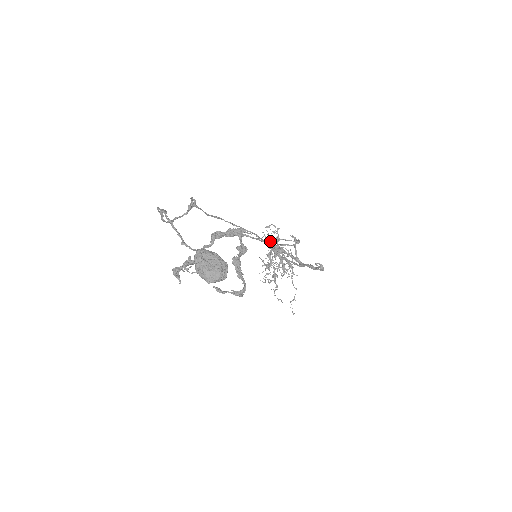
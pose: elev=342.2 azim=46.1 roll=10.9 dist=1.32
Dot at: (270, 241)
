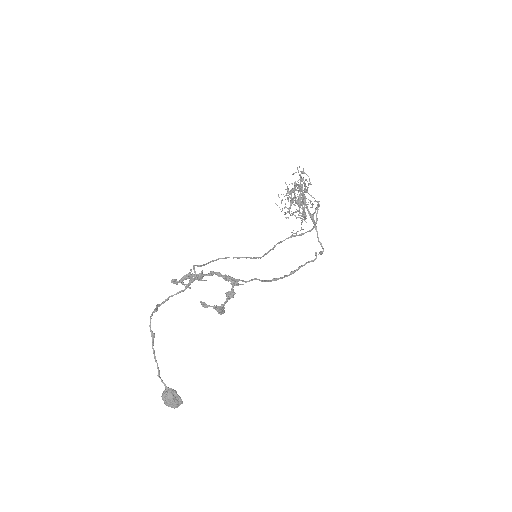
Dot at: (297, 188)
